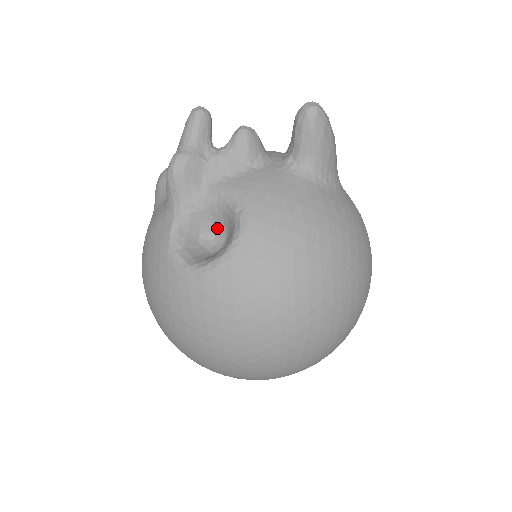
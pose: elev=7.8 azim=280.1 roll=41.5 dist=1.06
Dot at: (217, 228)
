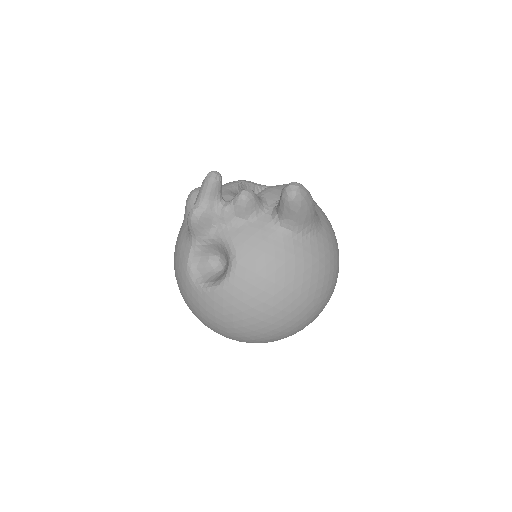
Dot at: (221, 255)
